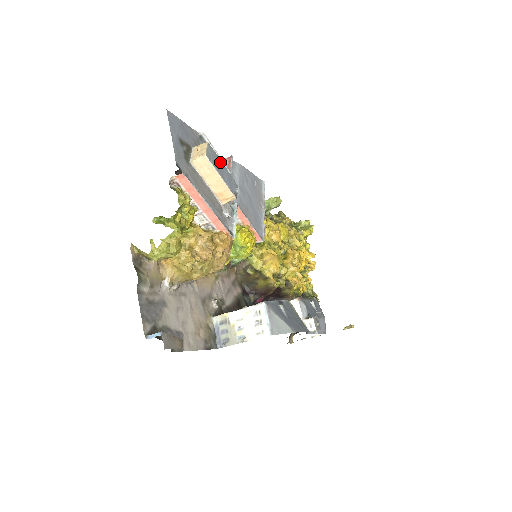
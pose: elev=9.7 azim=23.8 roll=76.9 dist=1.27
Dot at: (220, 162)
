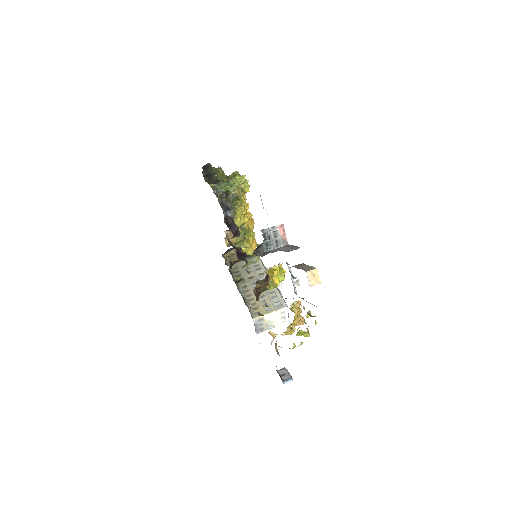
Dot at: occluded
